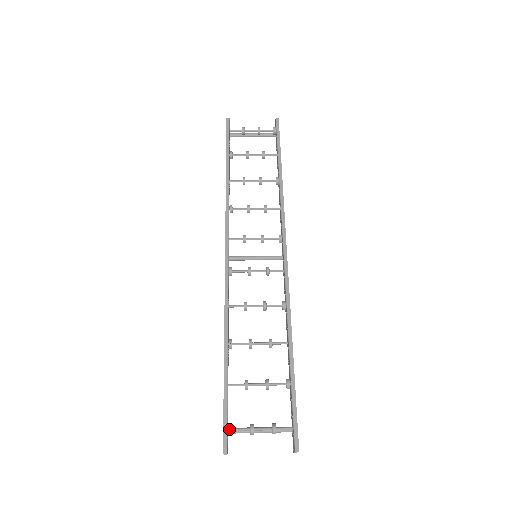
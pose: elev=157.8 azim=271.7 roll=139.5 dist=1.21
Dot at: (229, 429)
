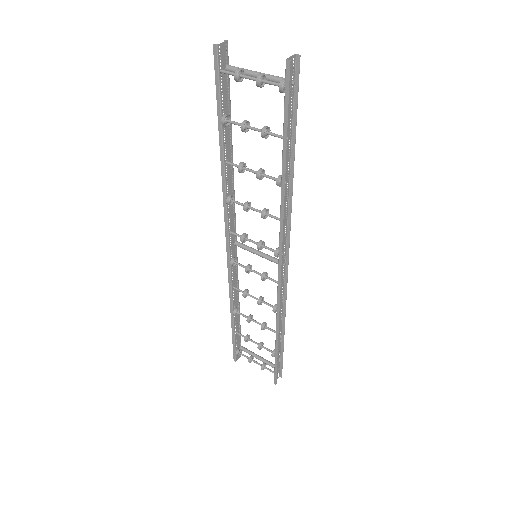
Dot at: (235, 354)
